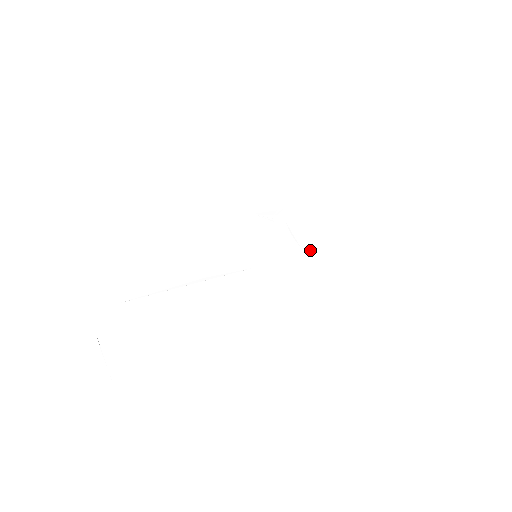
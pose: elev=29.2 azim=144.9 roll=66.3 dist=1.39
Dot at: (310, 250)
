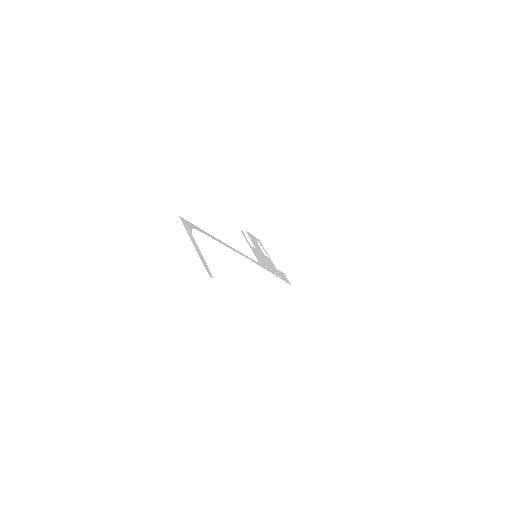
Dot at: (281, 273)
